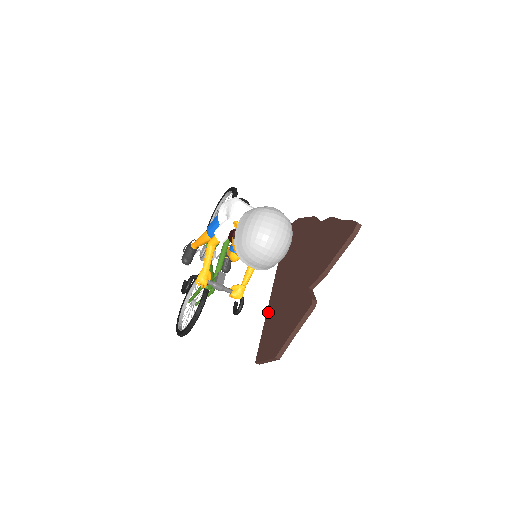
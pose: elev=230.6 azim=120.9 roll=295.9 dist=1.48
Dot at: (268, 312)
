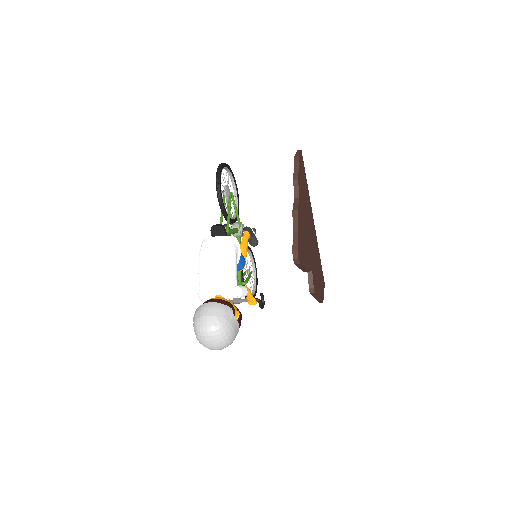
Dot at: occluded
